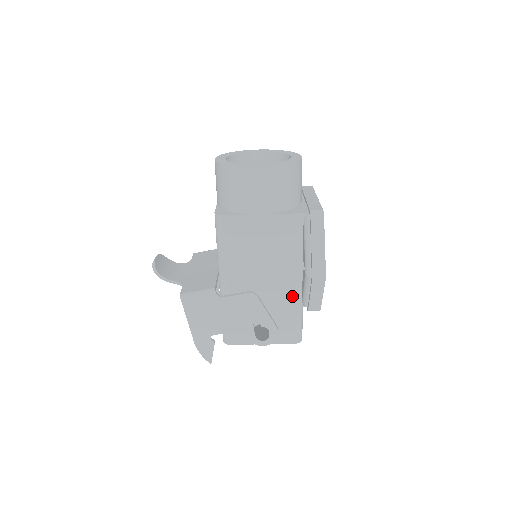
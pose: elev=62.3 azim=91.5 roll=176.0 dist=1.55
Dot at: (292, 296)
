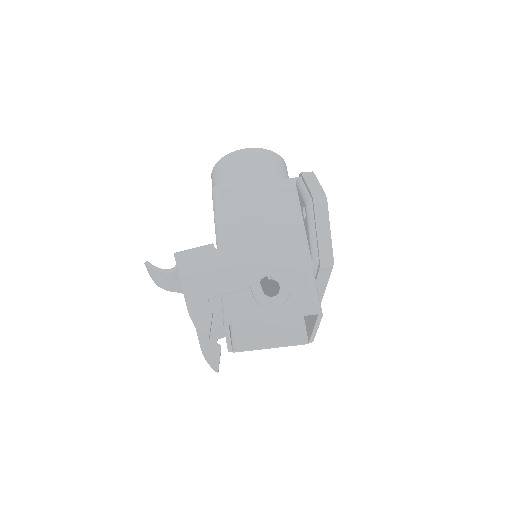
Dot at: (299, 254)
